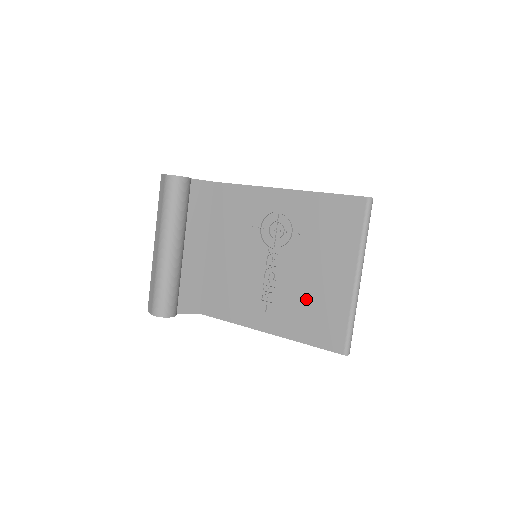
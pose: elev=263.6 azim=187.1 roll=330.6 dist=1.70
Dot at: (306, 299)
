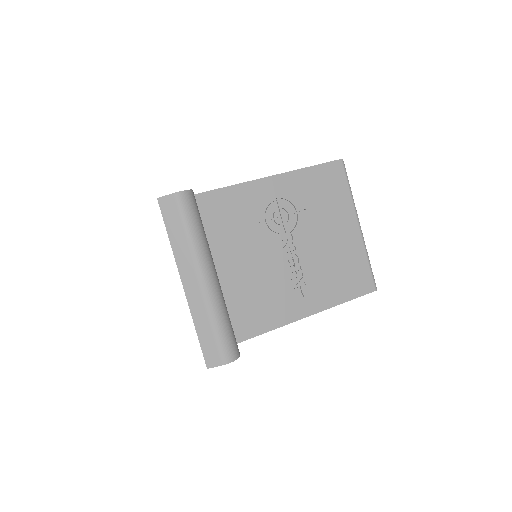
Dot at: (332, 264)
